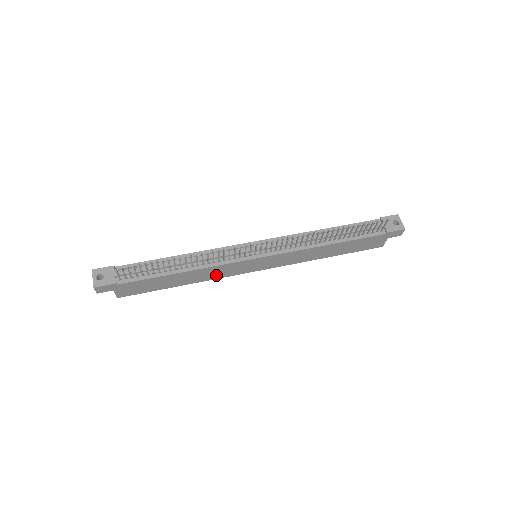
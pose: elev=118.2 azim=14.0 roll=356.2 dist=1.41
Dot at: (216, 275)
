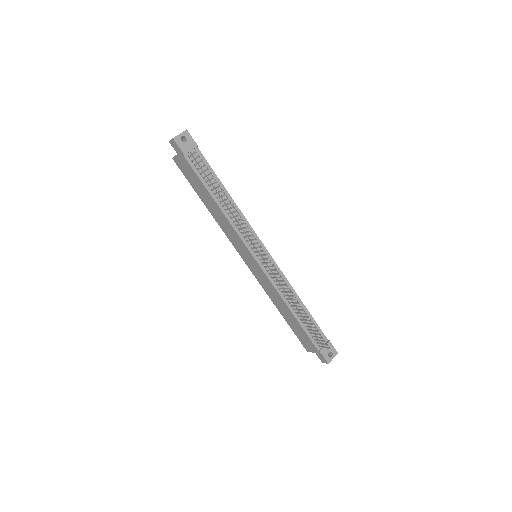
Dot at: (227, 231)
